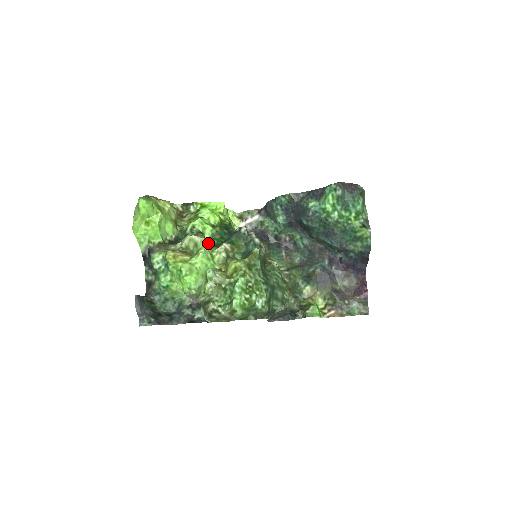
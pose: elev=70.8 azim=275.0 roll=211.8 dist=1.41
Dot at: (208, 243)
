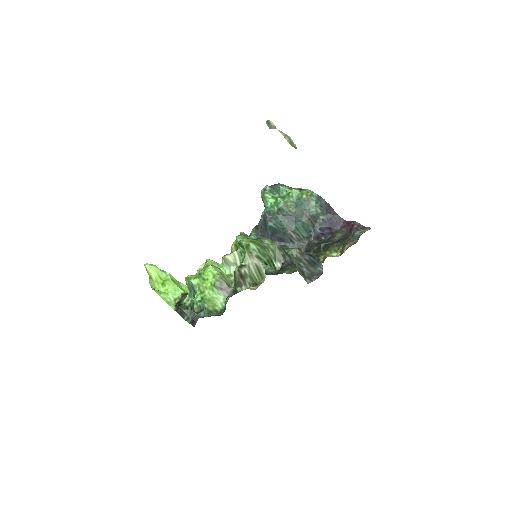
Dot at: occluded
